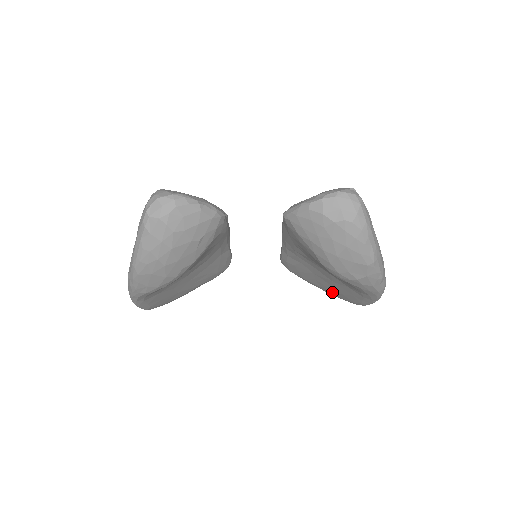
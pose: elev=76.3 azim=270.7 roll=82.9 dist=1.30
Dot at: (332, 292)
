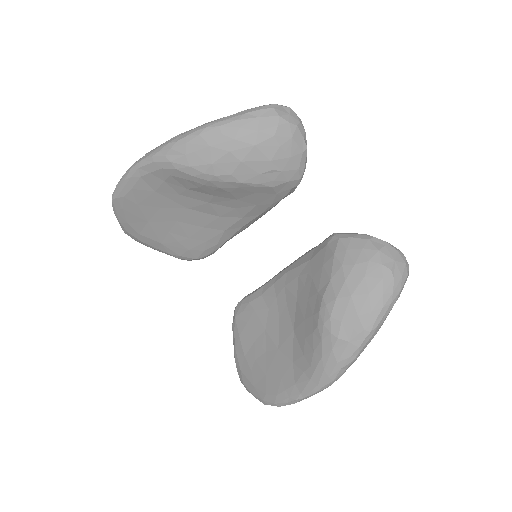
Dot at: (252, 369)
